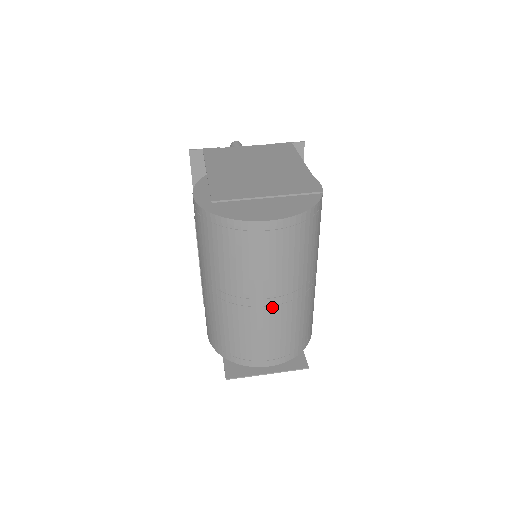
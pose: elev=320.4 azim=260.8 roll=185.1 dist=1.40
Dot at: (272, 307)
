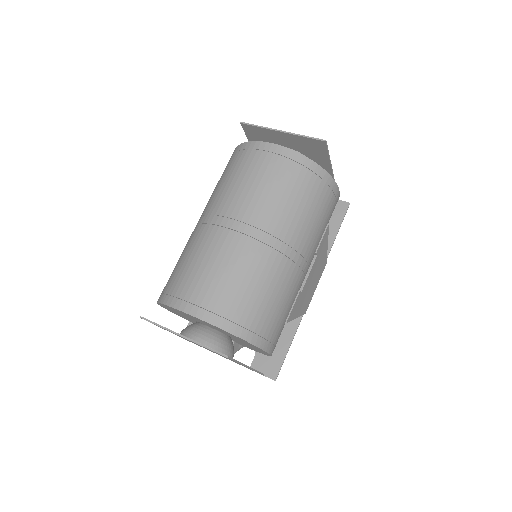
Dot at: (232, 232)
